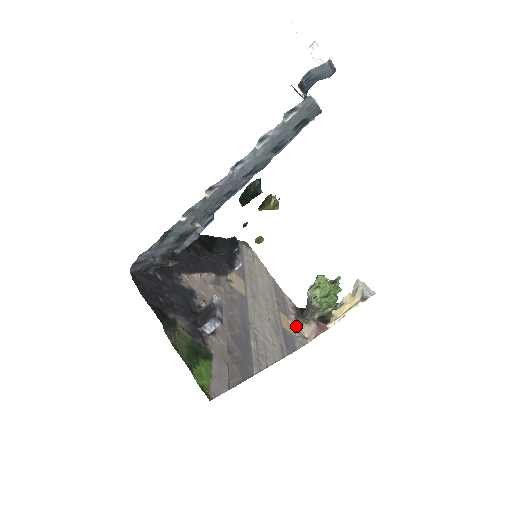
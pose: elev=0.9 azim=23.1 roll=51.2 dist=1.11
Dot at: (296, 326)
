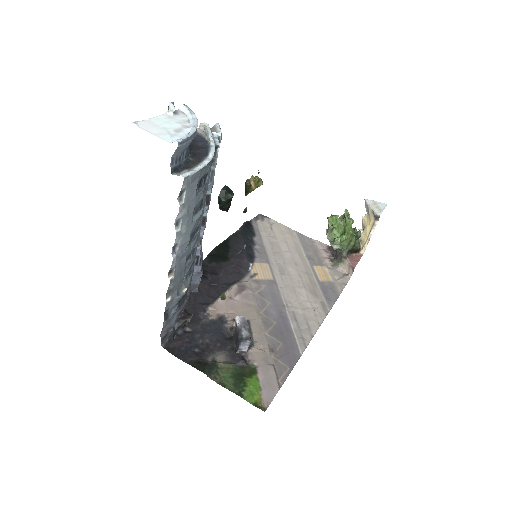
Dot at: (333, 269)
